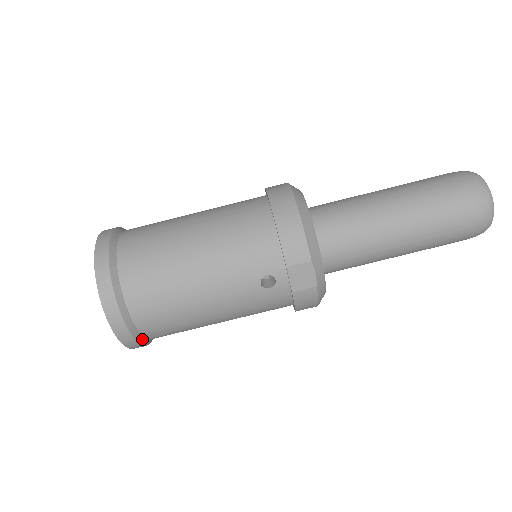
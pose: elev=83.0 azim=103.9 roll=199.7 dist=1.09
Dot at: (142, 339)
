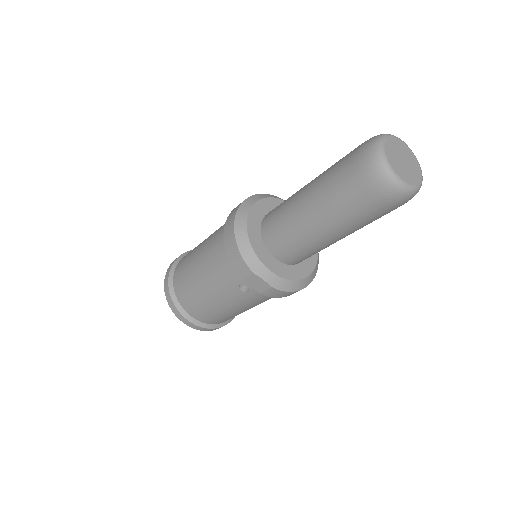
Dot at: (214, 326)
